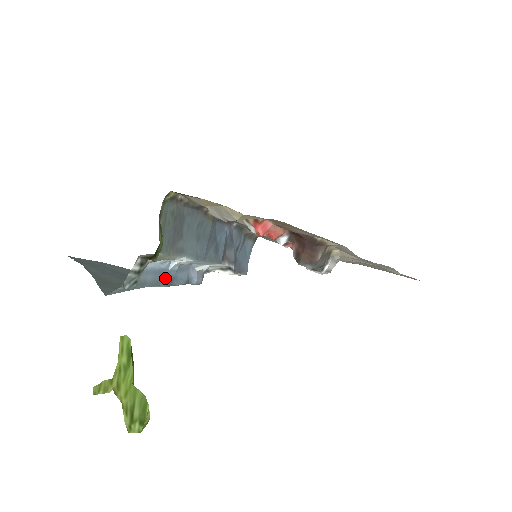
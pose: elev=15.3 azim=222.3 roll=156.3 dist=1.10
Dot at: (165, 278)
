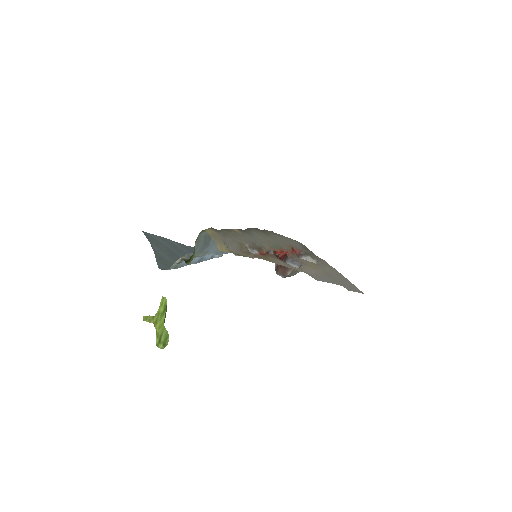
Dot at: (196, 260)
